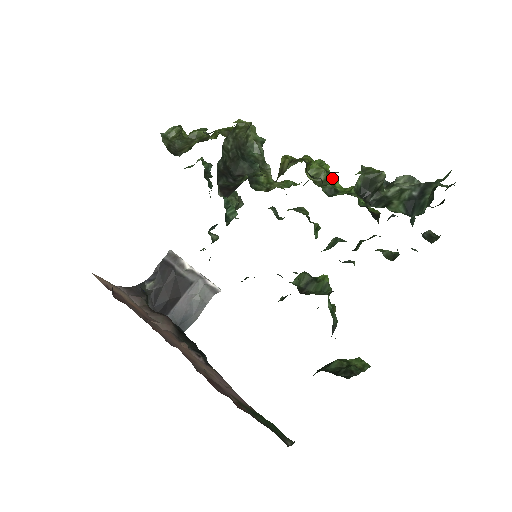
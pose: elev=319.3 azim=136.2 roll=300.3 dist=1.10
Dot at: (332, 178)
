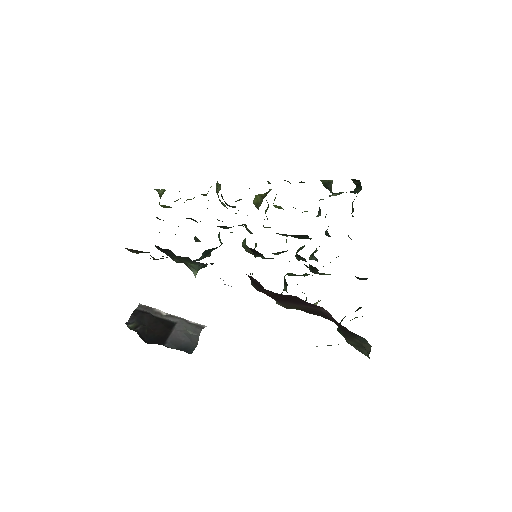
Dot at: occluded
